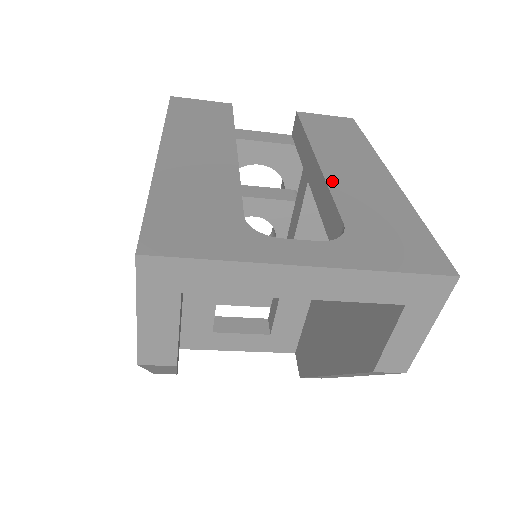
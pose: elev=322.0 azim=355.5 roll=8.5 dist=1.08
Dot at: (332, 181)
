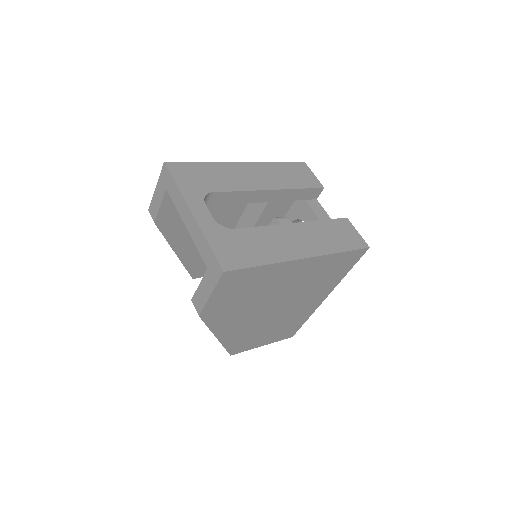
Dot at: (274, 228)
